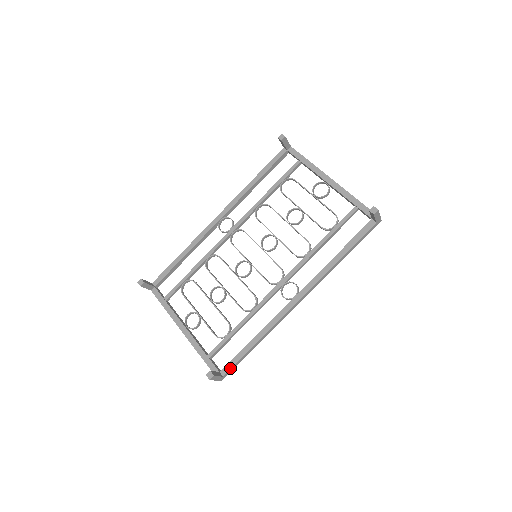
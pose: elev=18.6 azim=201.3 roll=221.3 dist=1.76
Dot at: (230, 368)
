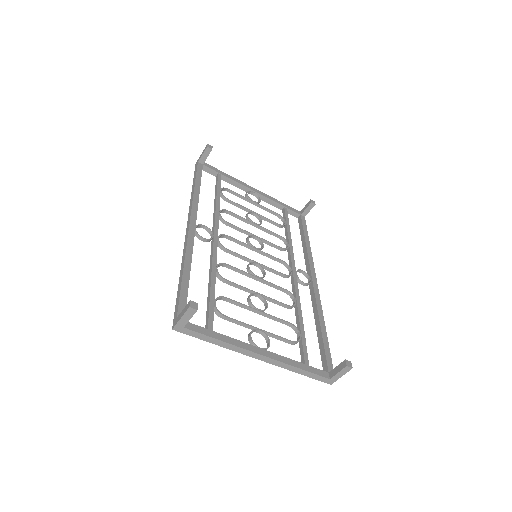
Dot at: (331, 363)
